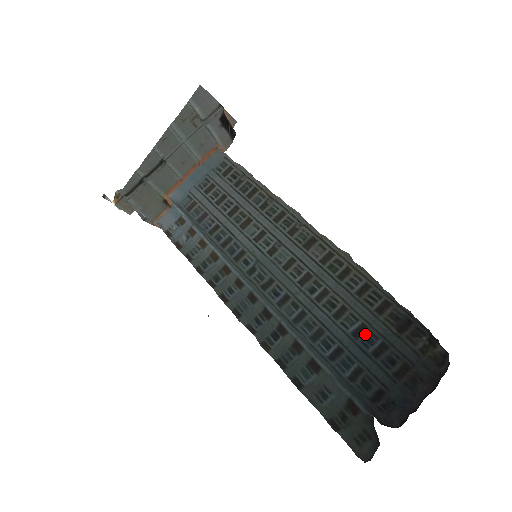
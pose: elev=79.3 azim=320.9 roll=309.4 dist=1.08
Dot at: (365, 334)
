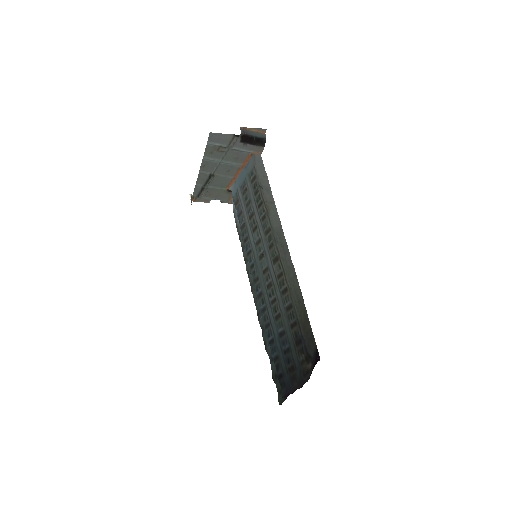
Dot at: (283, 337)
